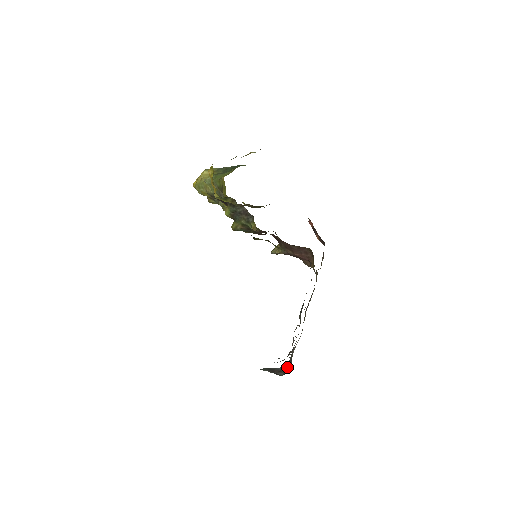
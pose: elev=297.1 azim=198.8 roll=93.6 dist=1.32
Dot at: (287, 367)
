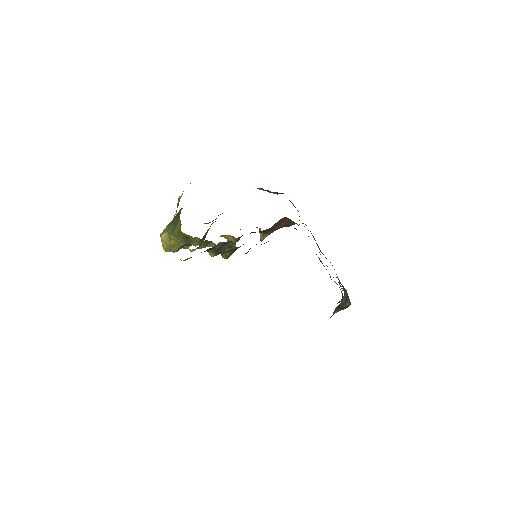
Dot at: (347, 296)
